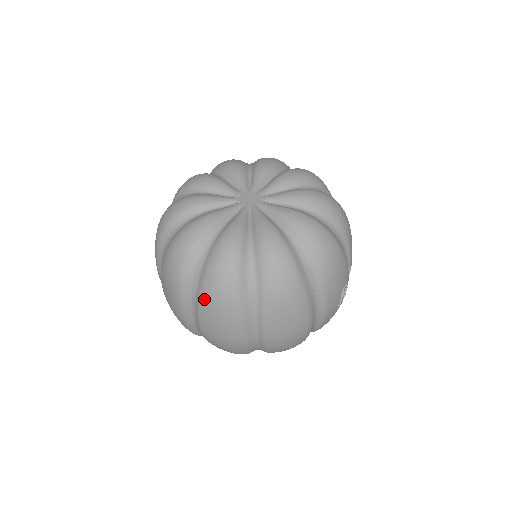
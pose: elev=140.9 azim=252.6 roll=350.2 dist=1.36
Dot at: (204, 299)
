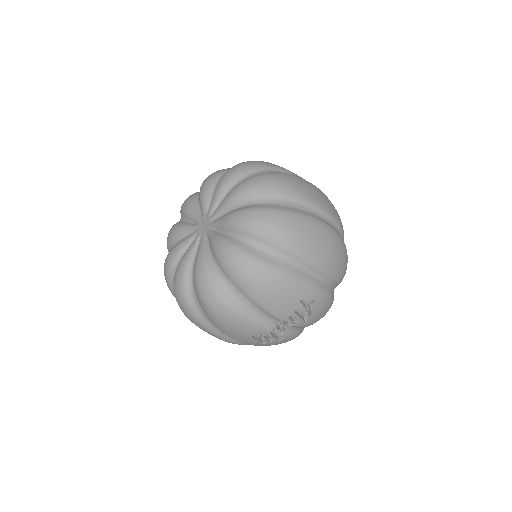
Dot at: occluded
